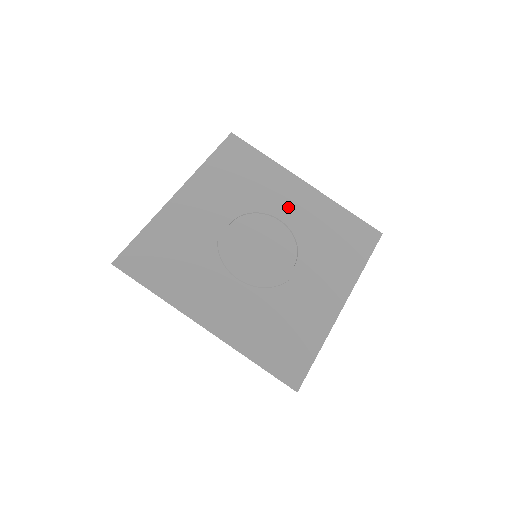
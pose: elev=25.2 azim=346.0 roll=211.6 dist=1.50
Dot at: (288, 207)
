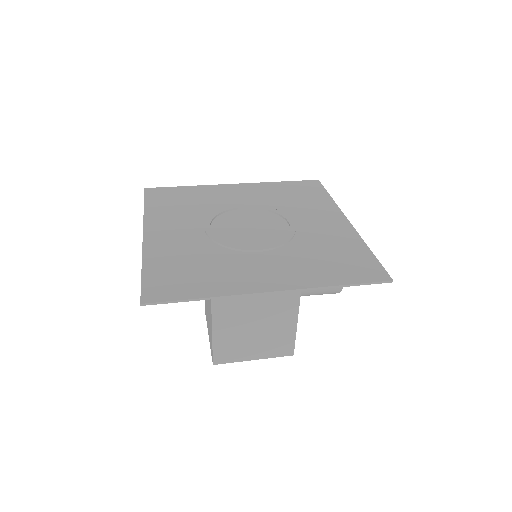
Dot at: (309, 223)
